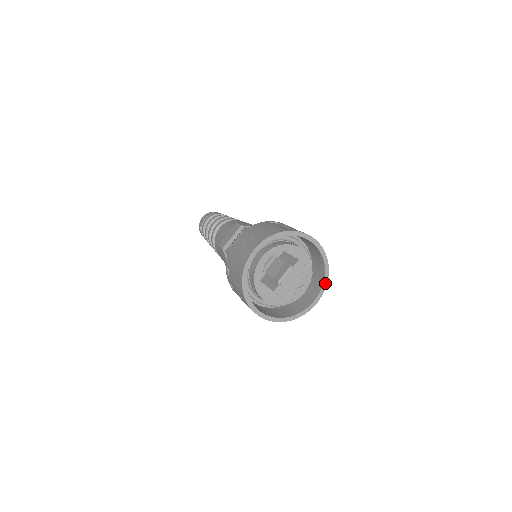
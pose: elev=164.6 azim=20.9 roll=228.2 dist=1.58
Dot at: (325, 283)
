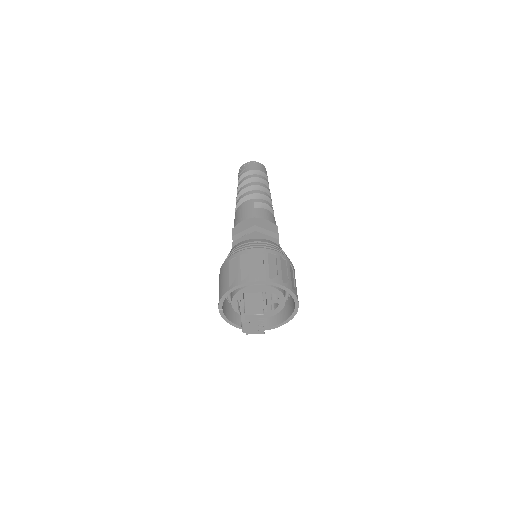
Dot at: (293, 295)
